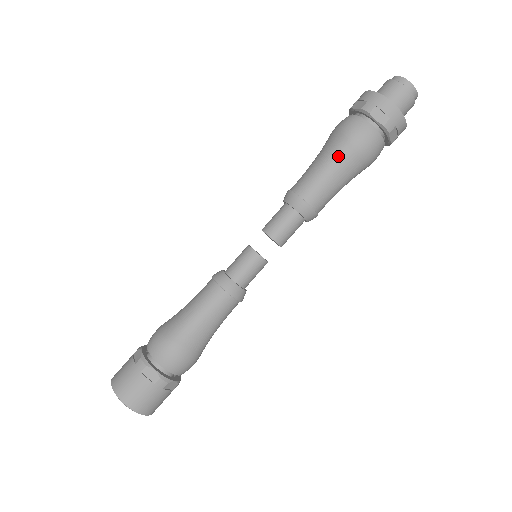
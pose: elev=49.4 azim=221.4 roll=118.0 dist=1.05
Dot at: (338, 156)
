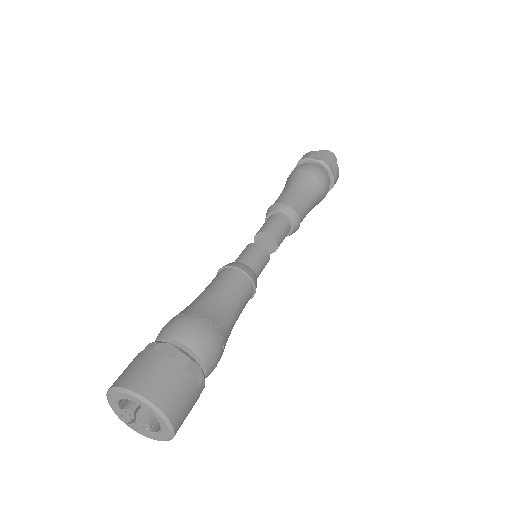
Dot at: (297, 179)
